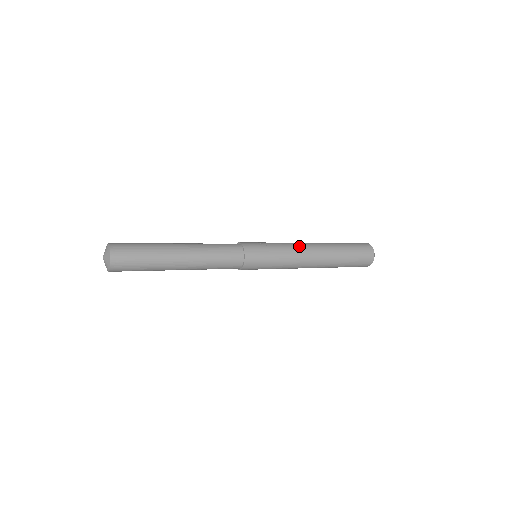
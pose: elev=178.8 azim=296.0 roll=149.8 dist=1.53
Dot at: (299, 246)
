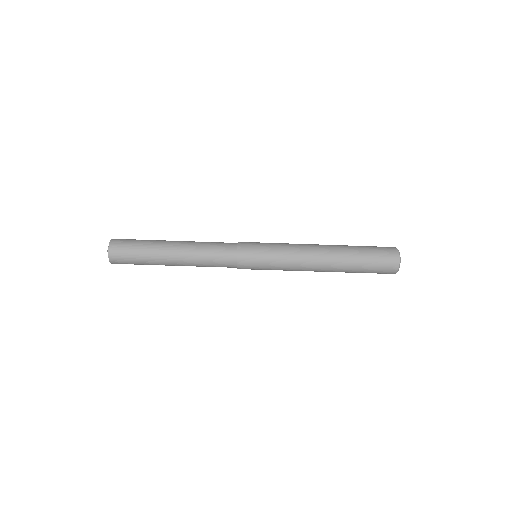
Dot at: (301, 244)
